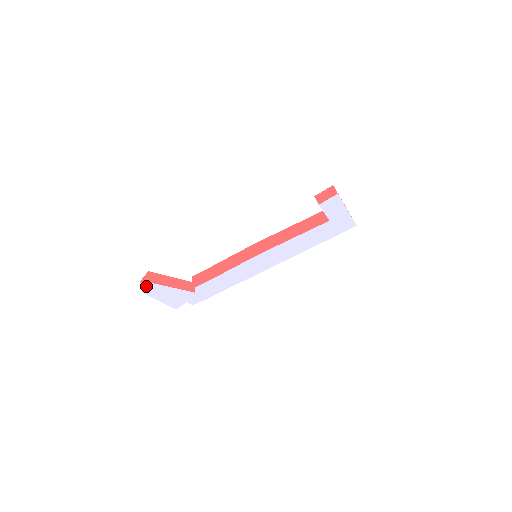
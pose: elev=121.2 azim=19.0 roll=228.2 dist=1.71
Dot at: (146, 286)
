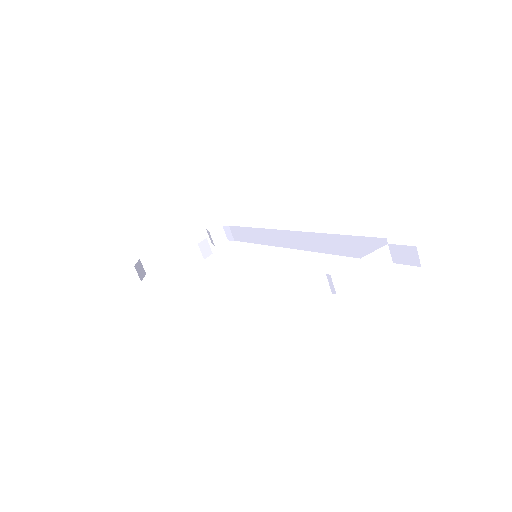
Dot at: (151, 256)
